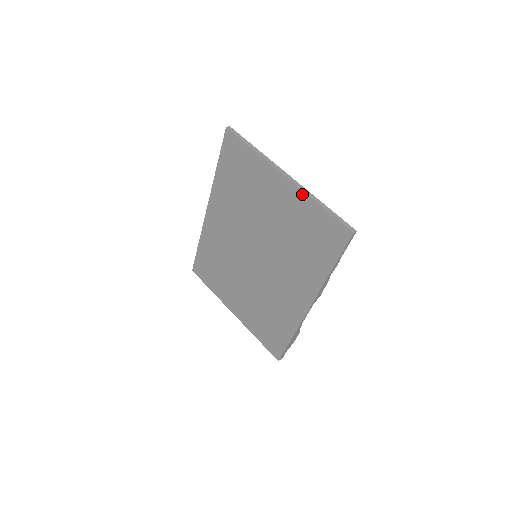
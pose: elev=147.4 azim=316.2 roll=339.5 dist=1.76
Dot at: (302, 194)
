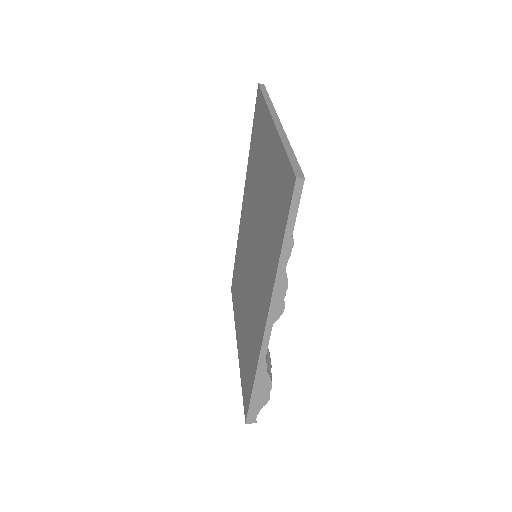
Dot at: (277, 138)
